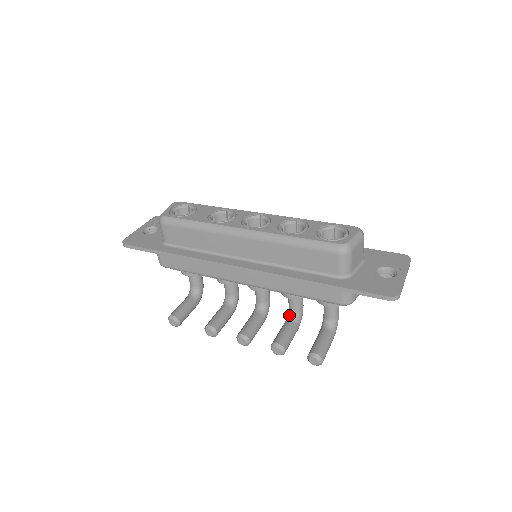
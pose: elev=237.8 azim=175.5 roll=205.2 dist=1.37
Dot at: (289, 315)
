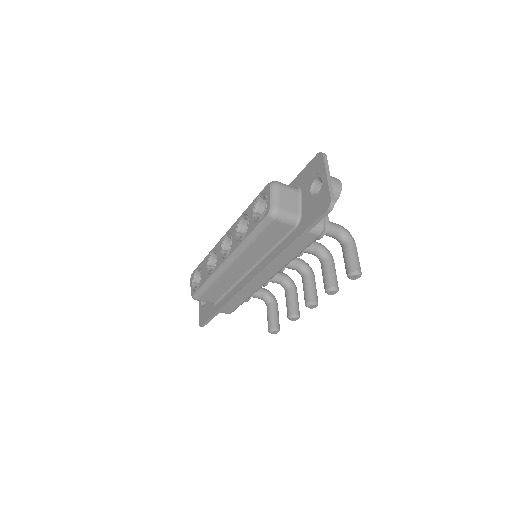
Dot at: occluded
